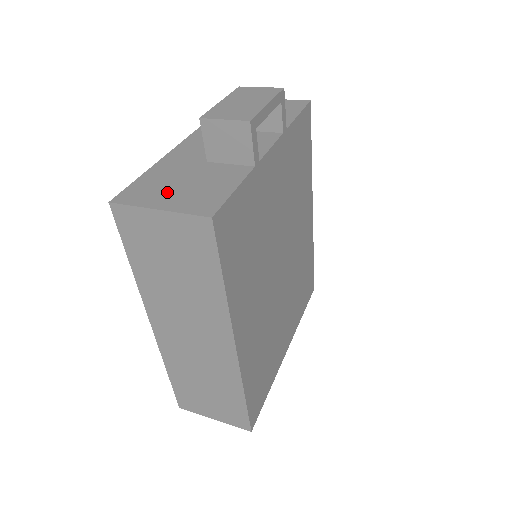
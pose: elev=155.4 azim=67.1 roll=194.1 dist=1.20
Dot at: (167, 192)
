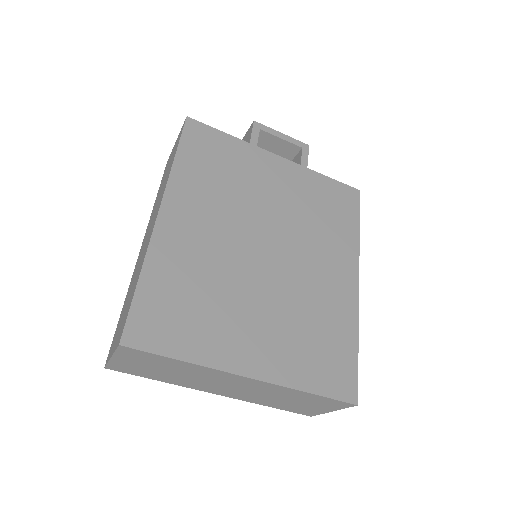
Dot at: occluded
